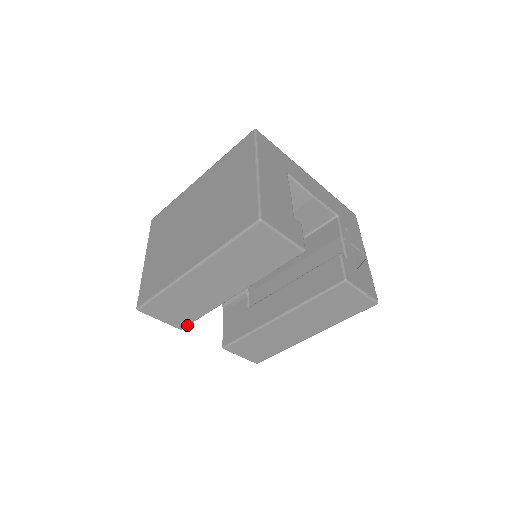
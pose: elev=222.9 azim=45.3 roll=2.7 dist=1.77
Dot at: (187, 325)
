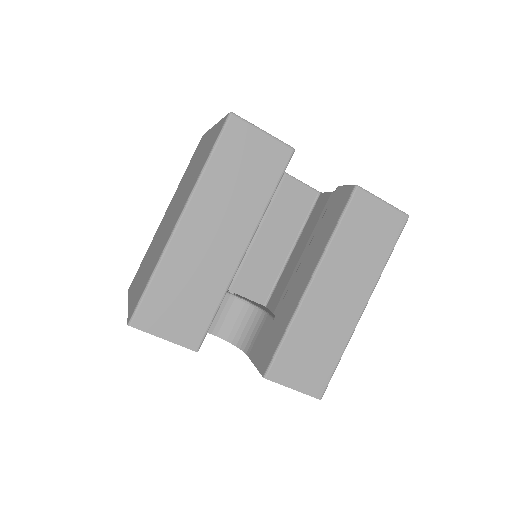
Dot at: (202, 338)
